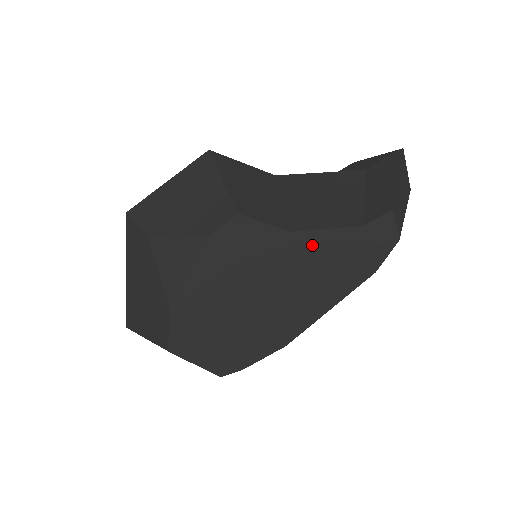
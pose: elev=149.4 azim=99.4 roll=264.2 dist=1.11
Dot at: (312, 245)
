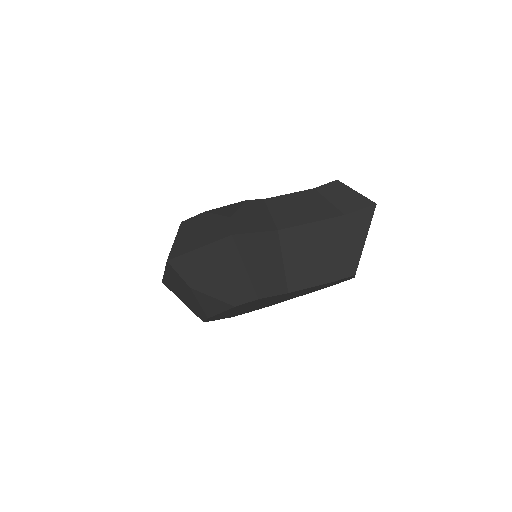
Dot at: (300, 291)
